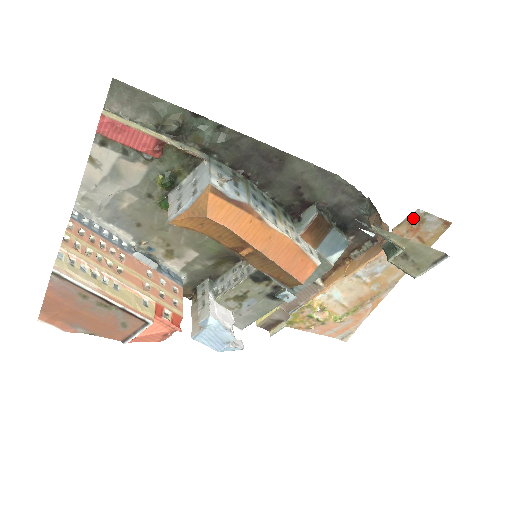
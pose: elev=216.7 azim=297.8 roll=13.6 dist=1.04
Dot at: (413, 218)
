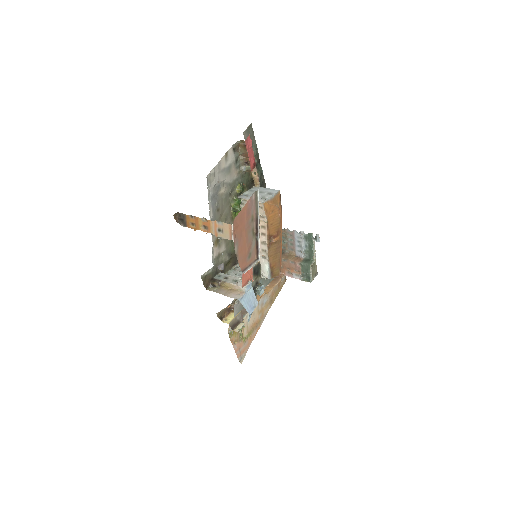
Dot at: occluded
